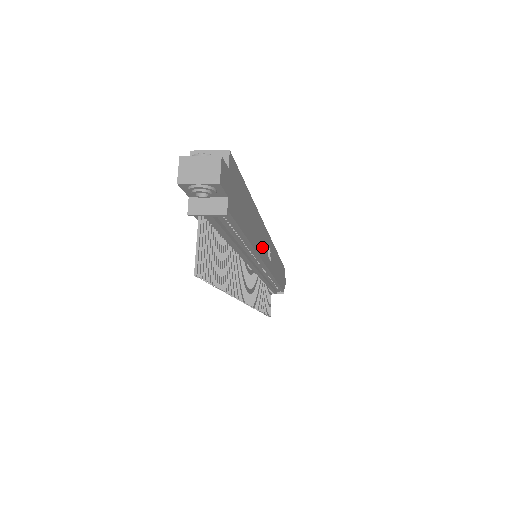
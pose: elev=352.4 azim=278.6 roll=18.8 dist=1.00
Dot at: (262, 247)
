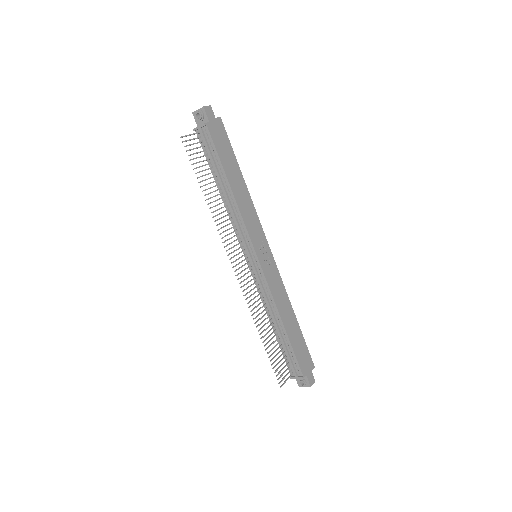
Dot at: (250, 224)
